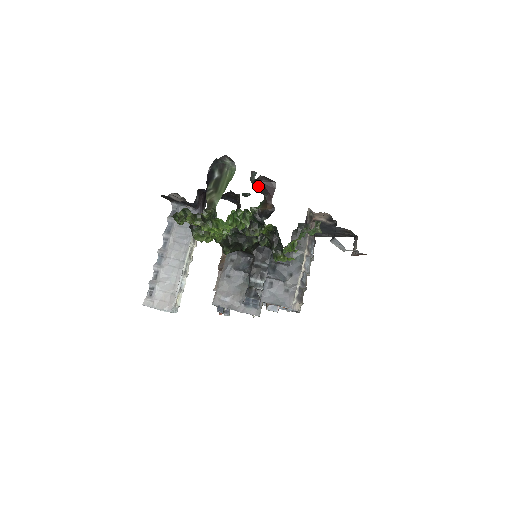
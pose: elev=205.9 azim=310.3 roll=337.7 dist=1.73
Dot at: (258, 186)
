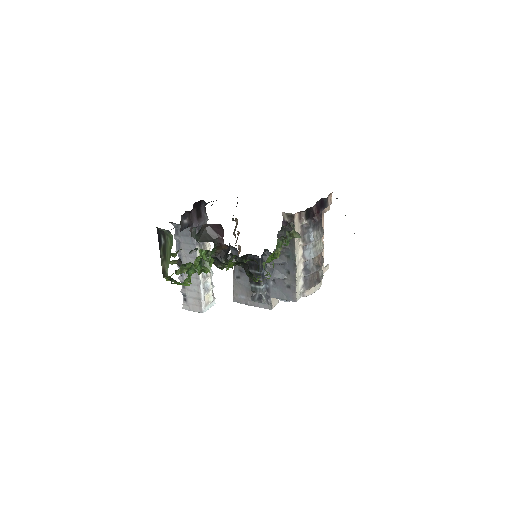
Dot at: (206, 233)
